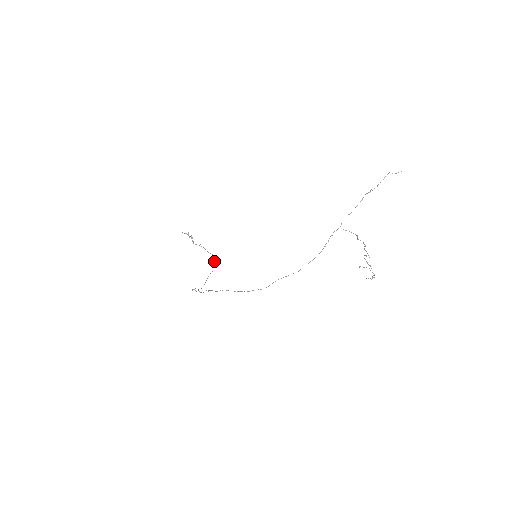
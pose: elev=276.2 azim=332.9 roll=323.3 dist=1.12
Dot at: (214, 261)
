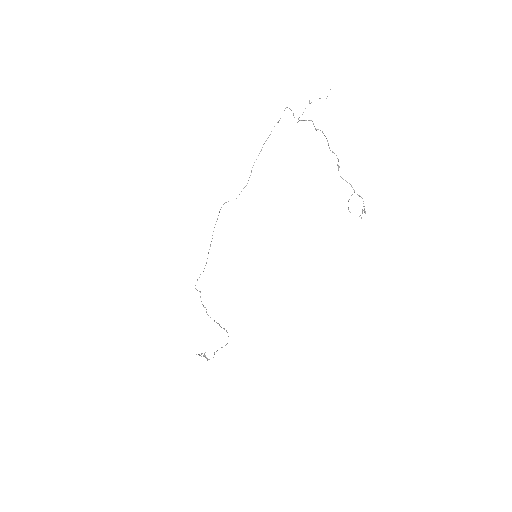
Dot at: occluded
